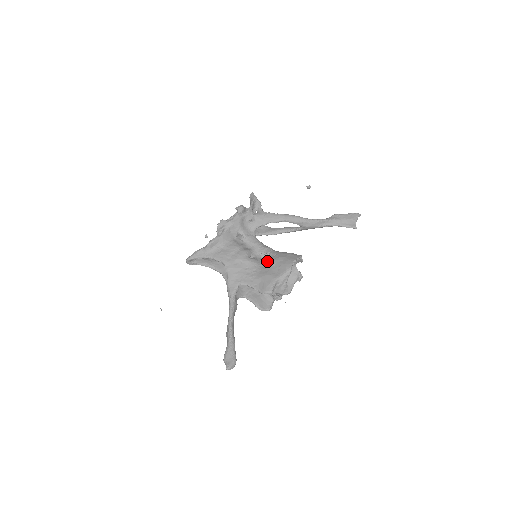
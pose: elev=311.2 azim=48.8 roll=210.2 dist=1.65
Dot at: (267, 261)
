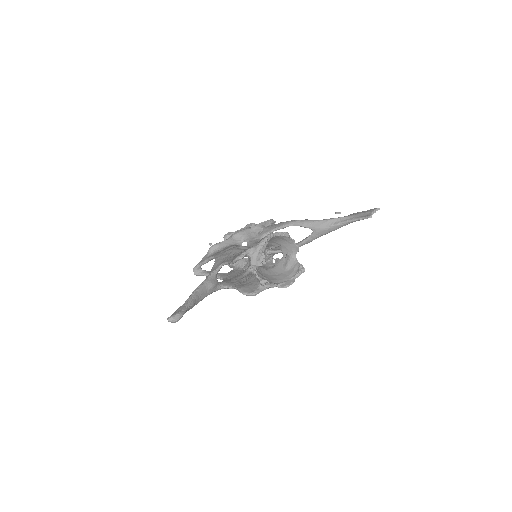
Dot at: occluded
